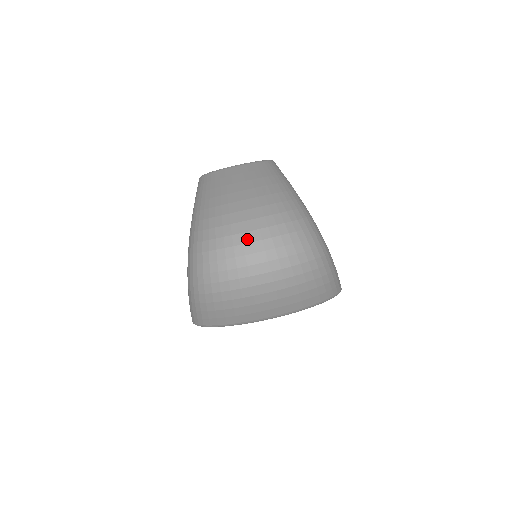
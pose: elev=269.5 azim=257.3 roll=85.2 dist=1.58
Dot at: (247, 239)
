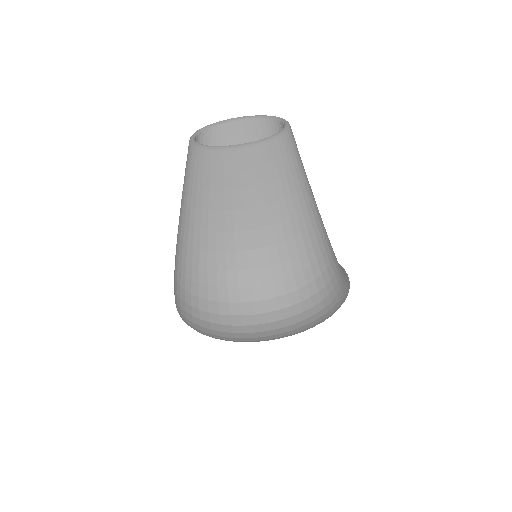
Dot at: (246, 297)
